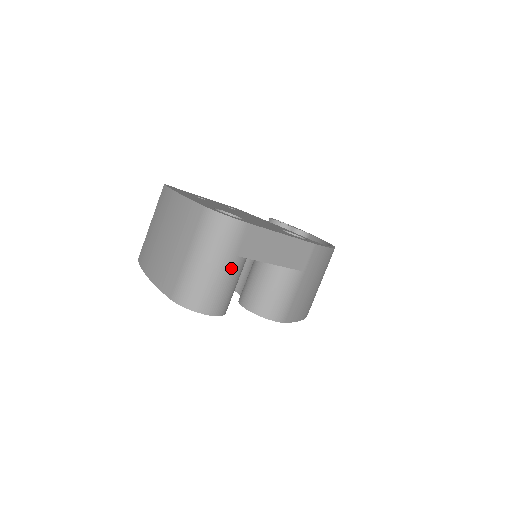
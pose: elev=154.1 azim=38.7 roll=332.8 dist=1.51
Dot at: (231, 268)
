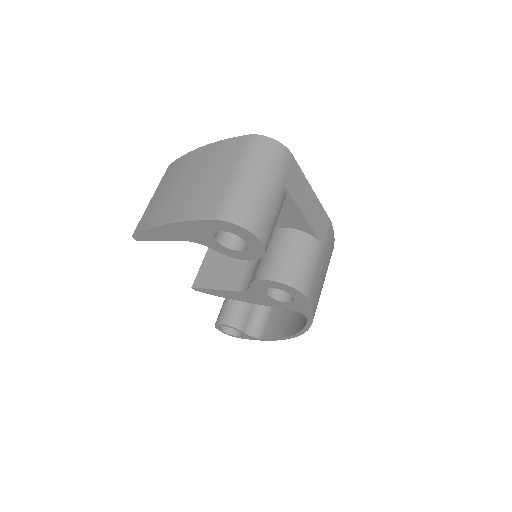
Dot at: (278, 194)
